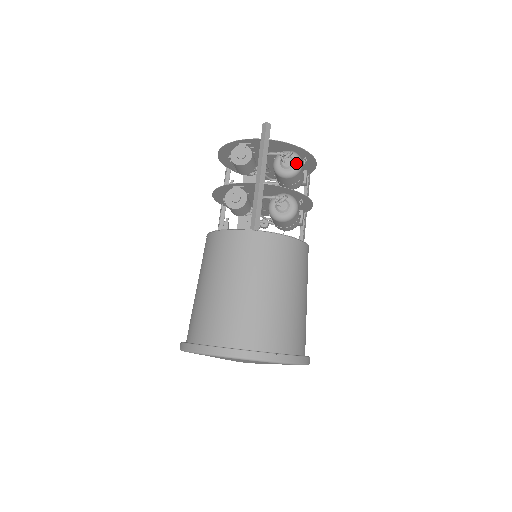
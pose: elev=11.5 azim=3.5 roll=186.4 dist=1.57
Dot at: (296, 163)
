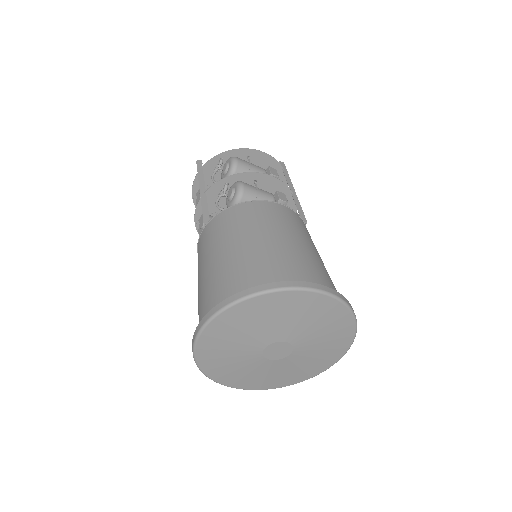
Dot at: (230, 162)
